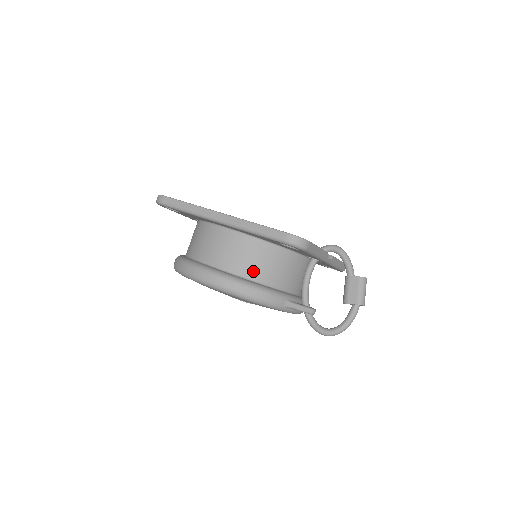
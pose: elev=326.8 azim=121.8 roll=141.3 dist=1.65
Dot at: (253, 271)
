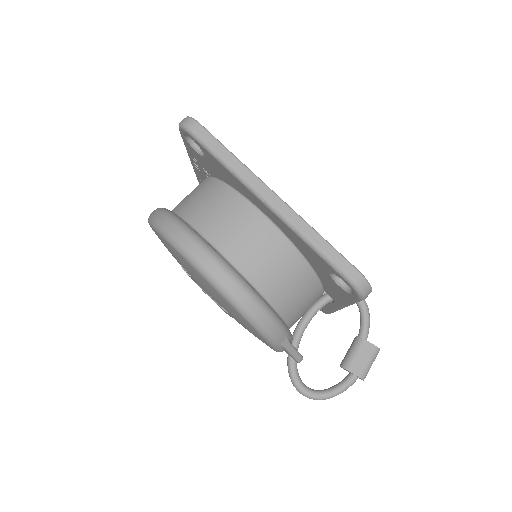
Dot at: (271, 286)
